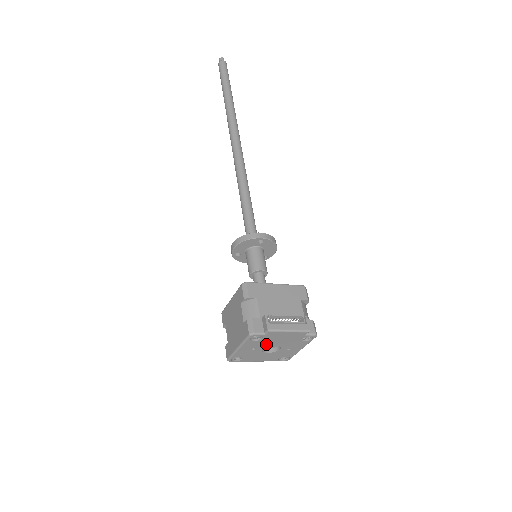
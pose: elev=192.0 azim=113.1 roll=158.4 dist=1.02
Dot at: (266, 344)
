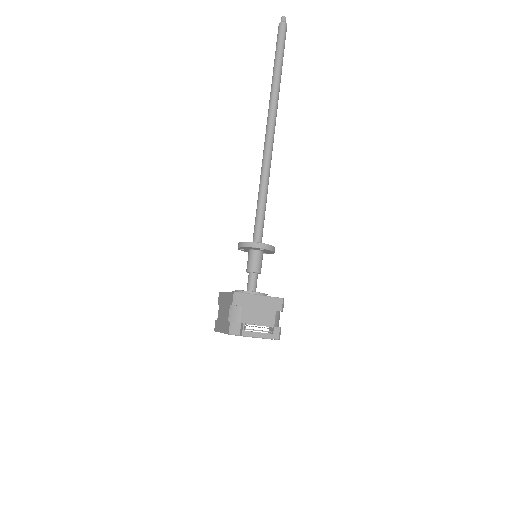
Dot at: occluded
